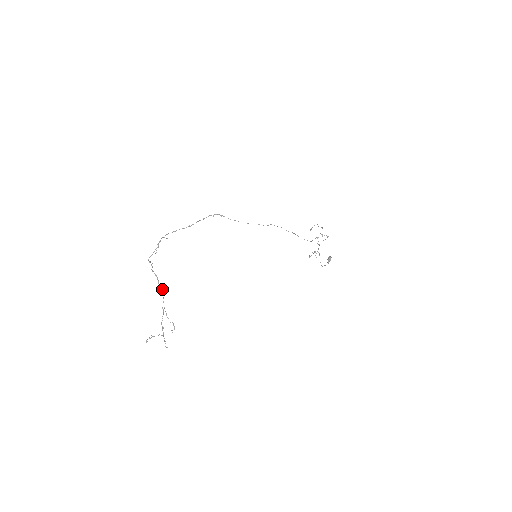
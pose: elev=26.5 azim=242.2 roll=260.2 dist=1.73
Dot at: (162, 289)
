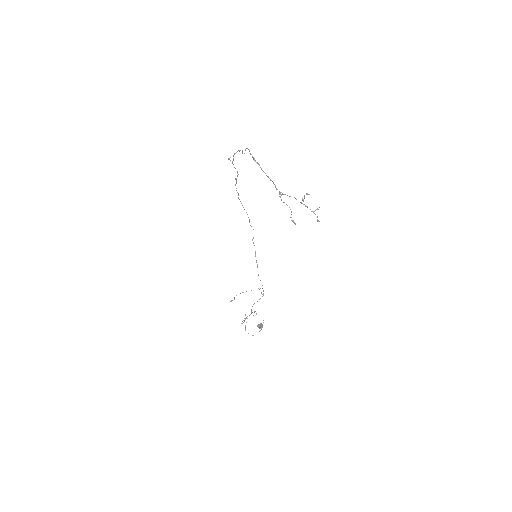
Dot at: (270, 179)
